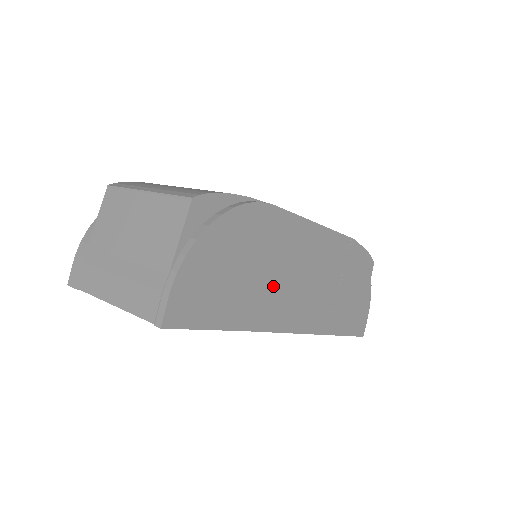
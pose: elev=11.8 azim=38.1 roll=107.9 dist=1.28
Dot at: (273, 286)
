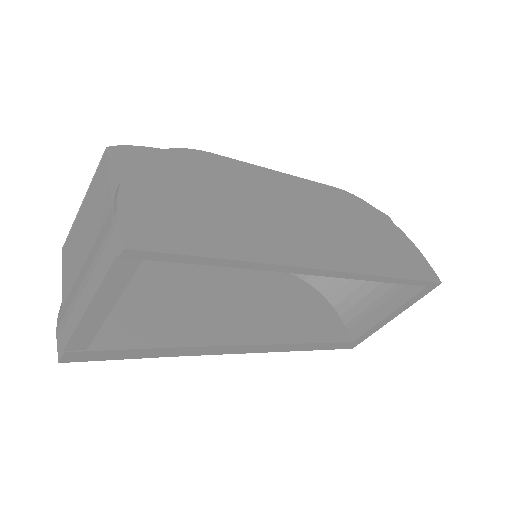
Dot at: (263, 221)
